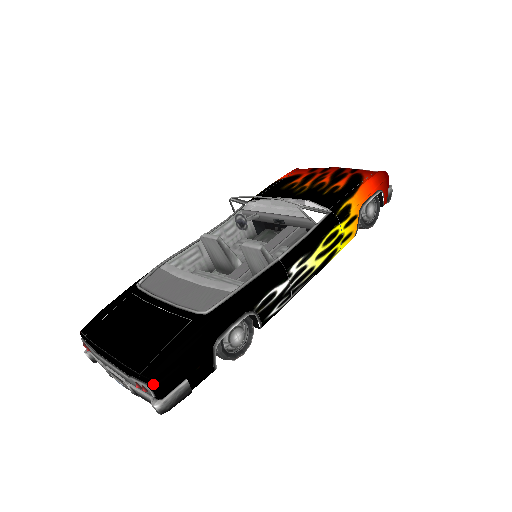
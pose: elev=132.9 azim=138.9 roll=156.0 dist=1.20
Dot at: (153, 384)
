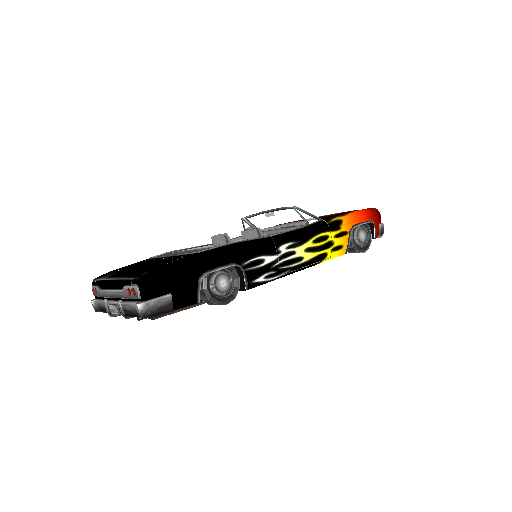
Dot at: (141, 283)
